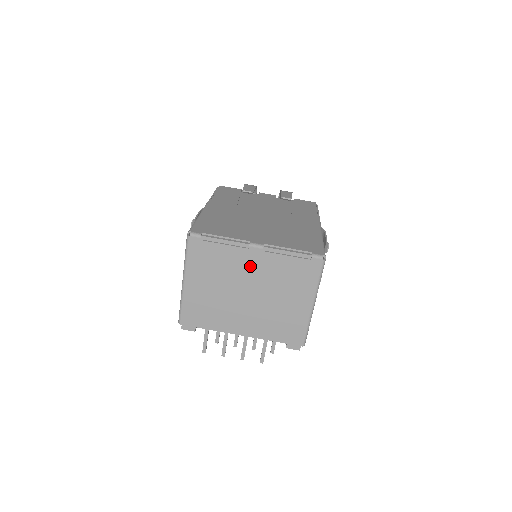
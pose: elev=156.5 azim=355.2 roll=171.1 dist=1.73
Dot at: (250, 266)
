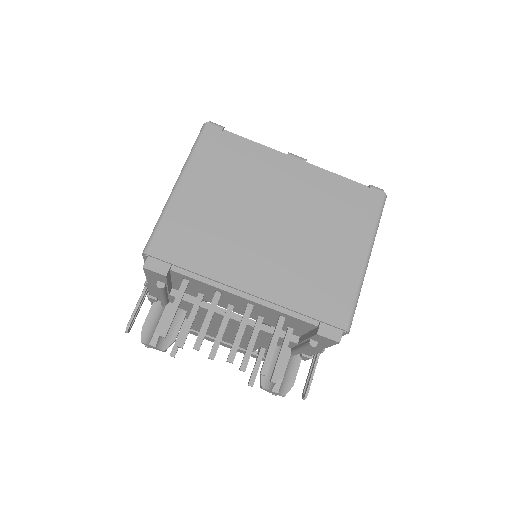
Dot at: (284, 181)
